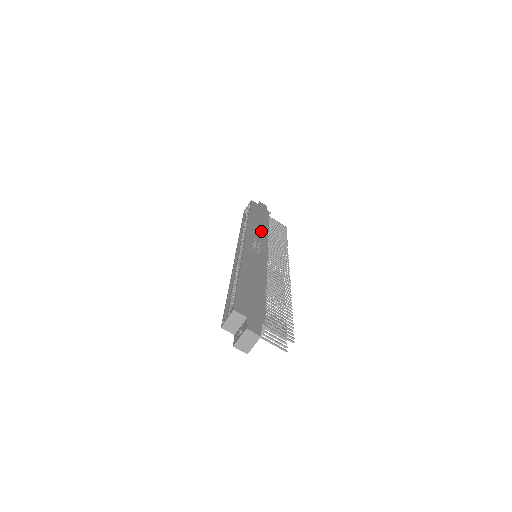
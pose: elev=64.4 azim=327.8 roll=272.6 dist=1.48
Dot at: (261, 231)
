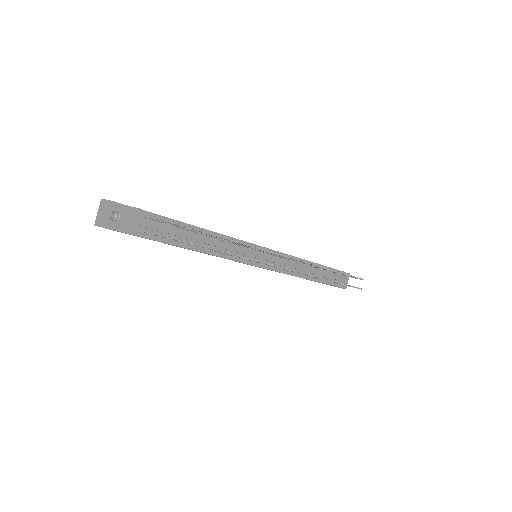
Dot at: occluded
